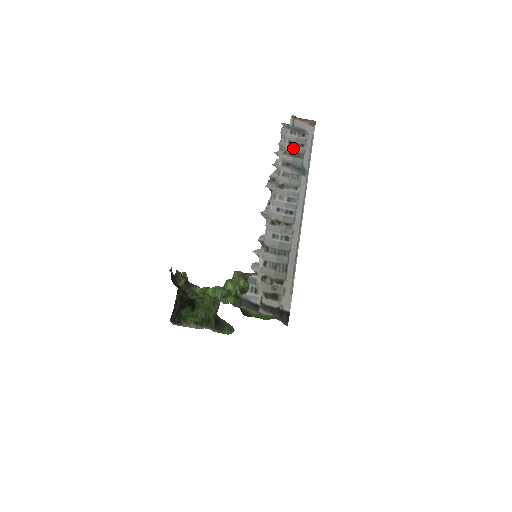
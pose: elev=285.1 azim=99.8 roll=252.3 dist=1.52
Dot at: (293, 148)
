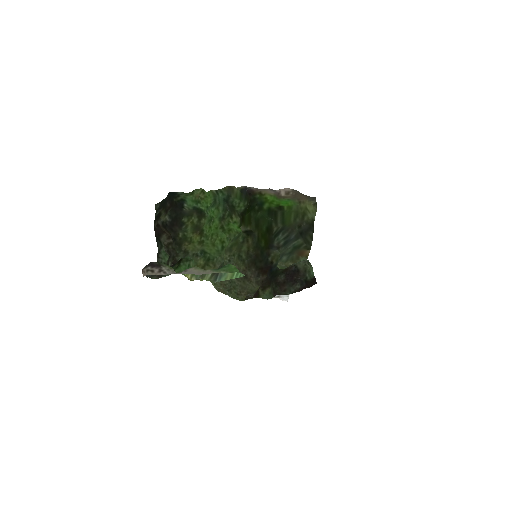
Dot at: occluded
